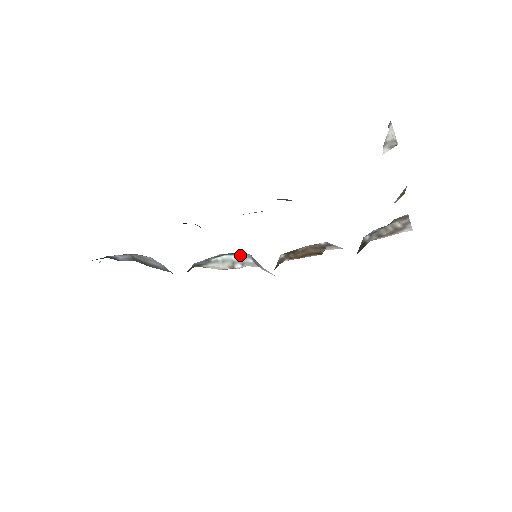
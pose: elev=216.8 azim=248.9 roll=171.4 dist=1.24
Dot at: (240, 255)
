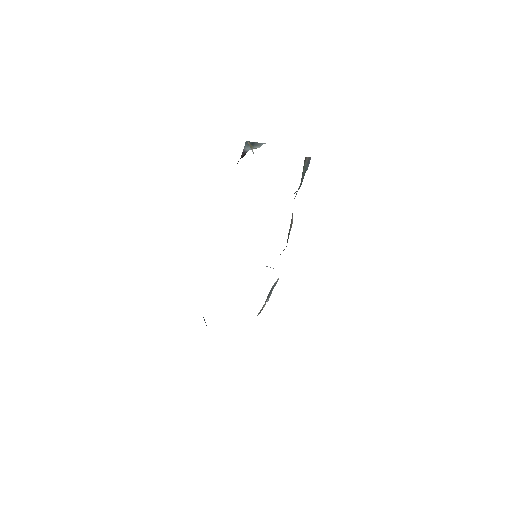
Dot at: occluded
